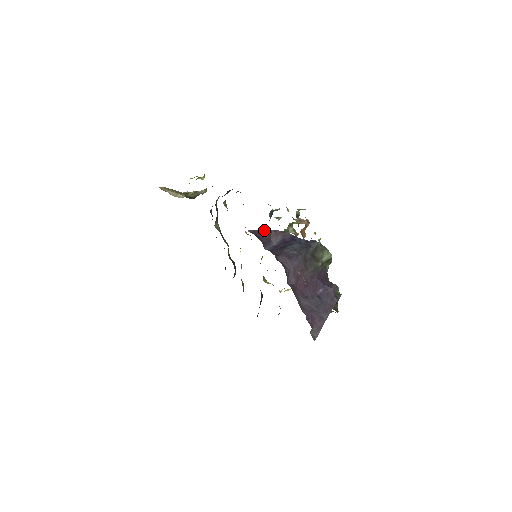
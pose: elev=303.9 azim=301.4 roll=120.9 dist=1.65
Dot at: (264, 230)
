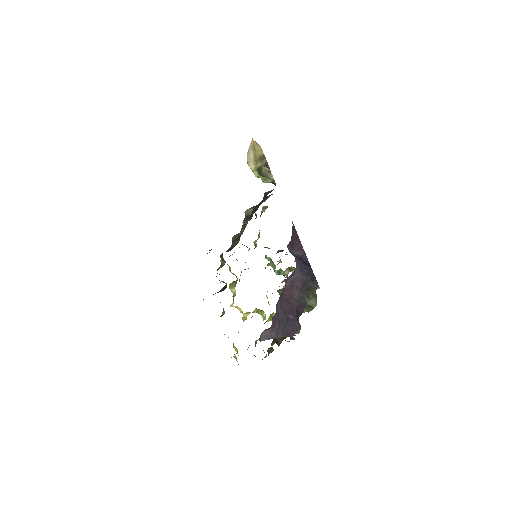
Dot at: (298, 236)
